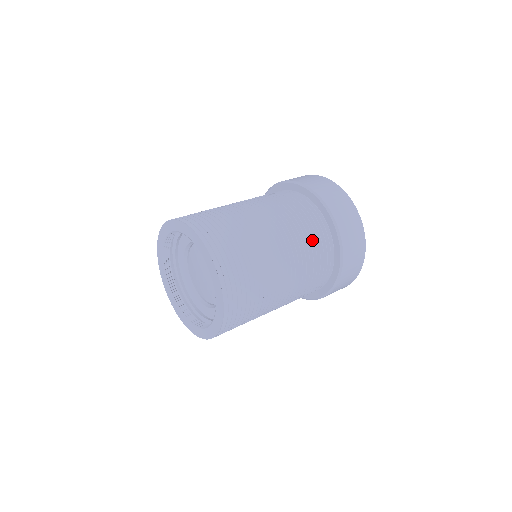
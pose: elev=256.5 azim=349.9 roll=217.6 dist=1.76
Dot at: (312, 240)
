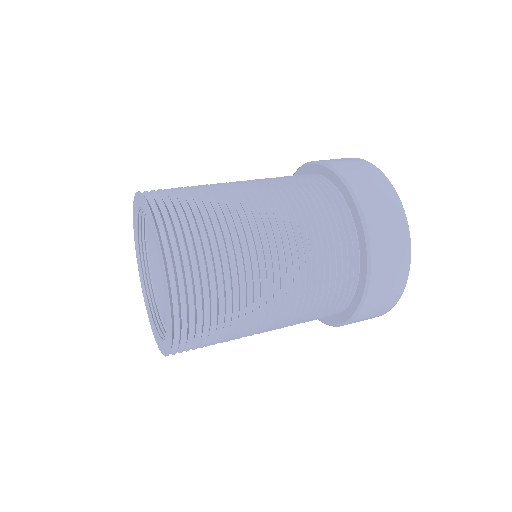
Dot at: (323, 231)
